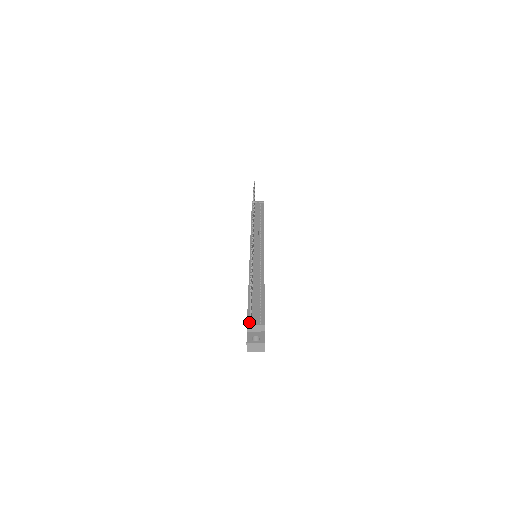
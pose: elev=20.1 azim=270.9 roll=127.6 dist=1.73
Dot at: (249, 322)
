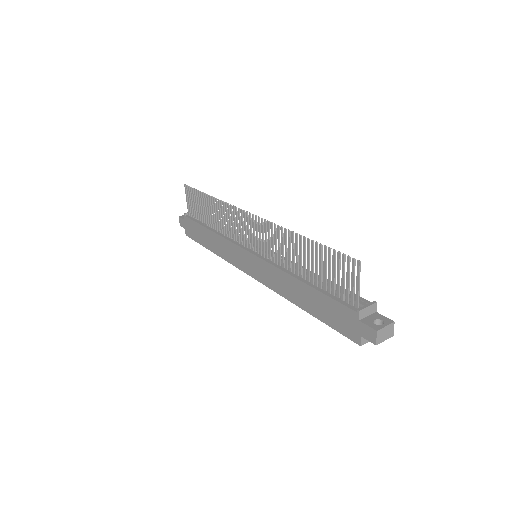
Dot at: (354, 308)
